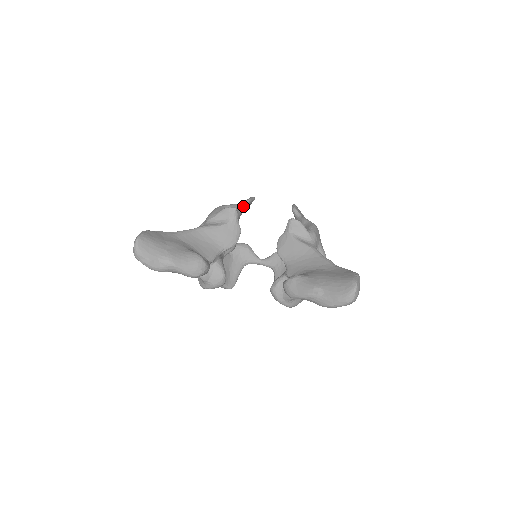
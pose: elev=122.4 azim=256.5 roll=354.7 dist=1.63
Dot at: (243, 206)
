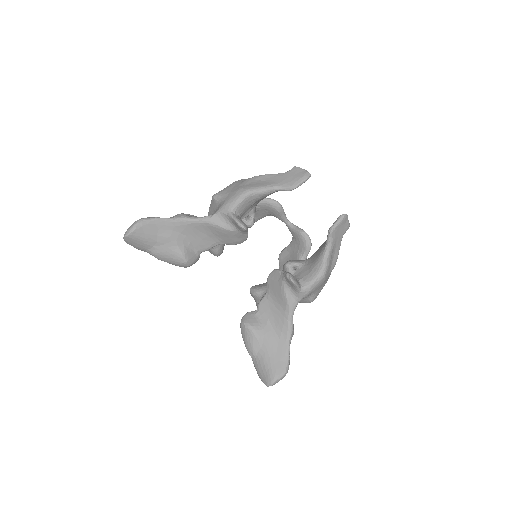
Dot at: (282, 190)
